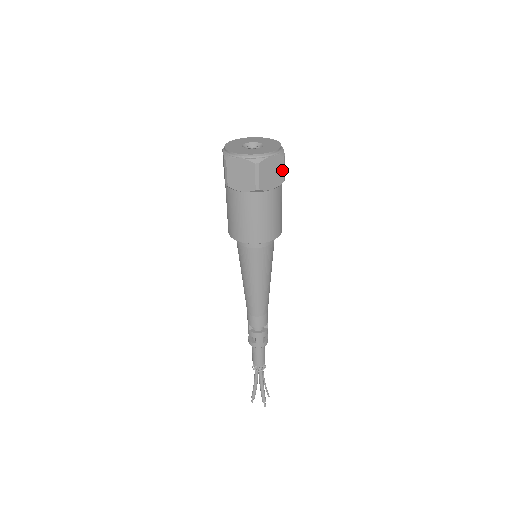
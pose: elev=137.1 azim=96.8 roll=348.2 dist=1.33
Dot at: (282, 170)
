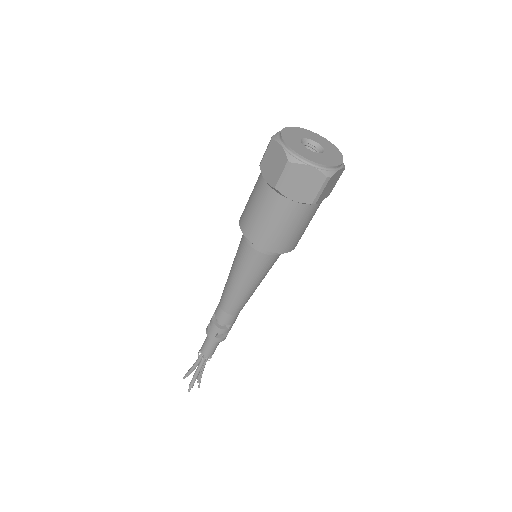
Dot at: (317, 190)
